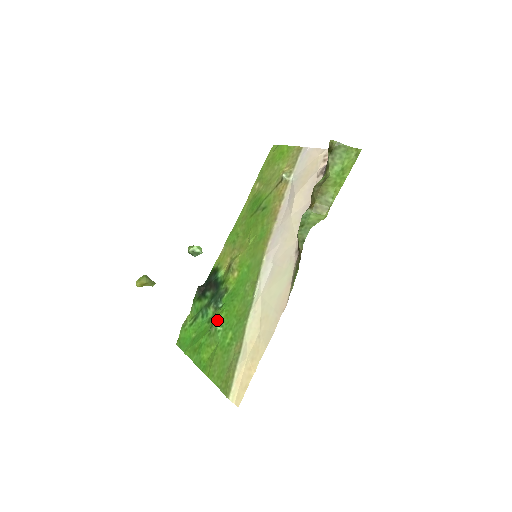
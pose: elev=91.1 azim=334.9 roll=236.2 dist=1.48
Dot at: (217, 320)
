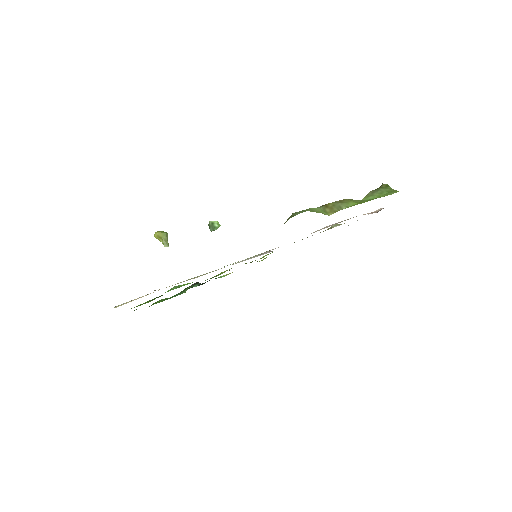
Dot at: (180, 285)
